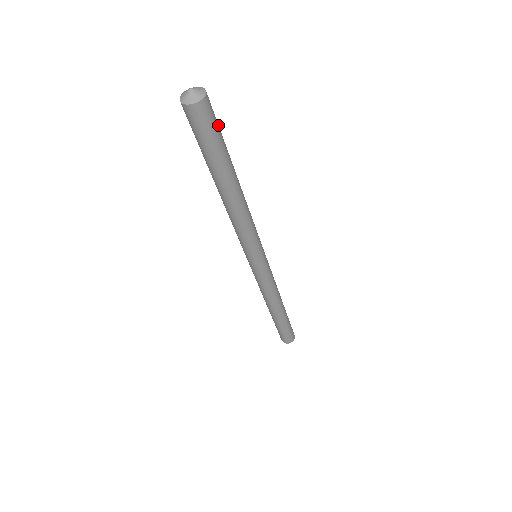
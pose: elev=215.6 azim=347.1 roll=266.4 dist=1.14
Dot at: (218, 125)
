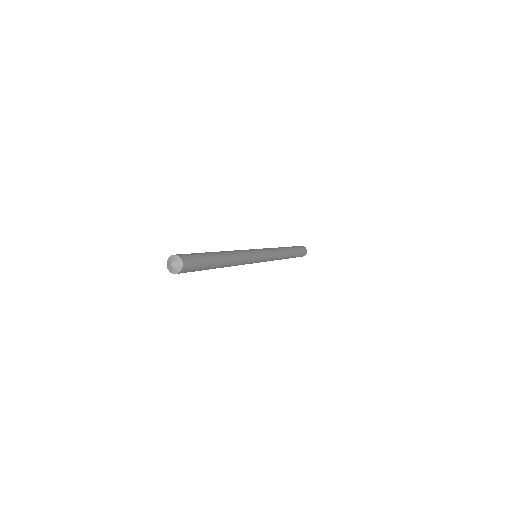
Dot at: (197, 267)
